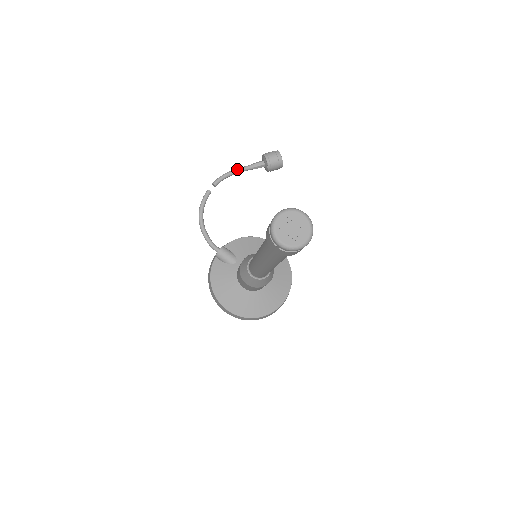
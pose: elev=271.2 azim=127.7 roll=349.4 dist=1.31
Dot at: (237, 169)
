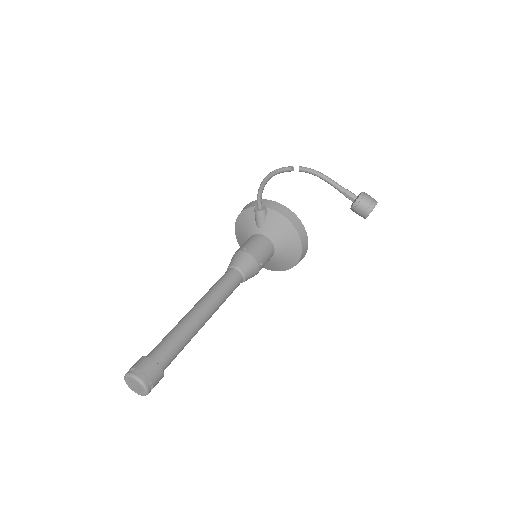
Dot at: (328, 180)
